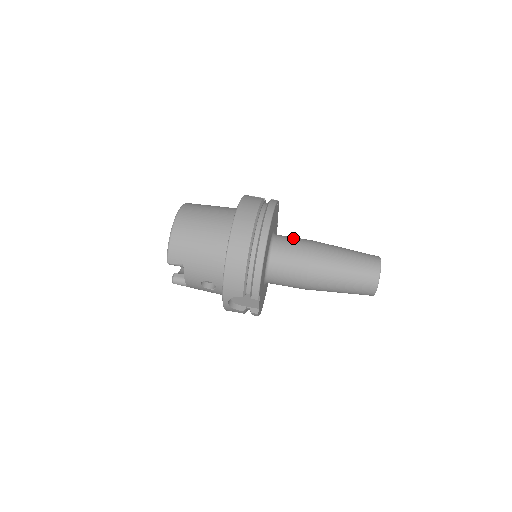
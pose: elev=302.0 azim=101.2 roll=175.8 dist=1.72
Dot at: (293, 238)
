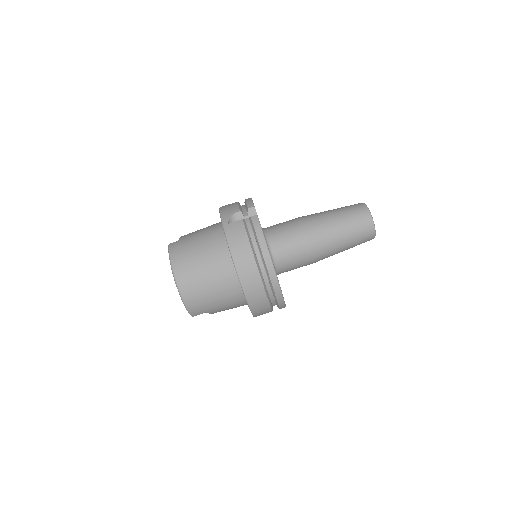
Dot at: (285, 233)
